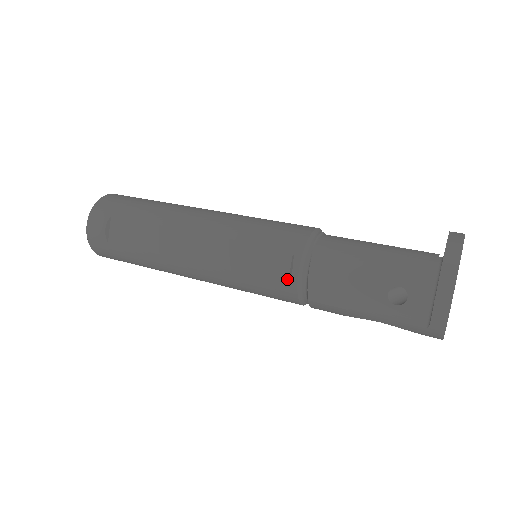
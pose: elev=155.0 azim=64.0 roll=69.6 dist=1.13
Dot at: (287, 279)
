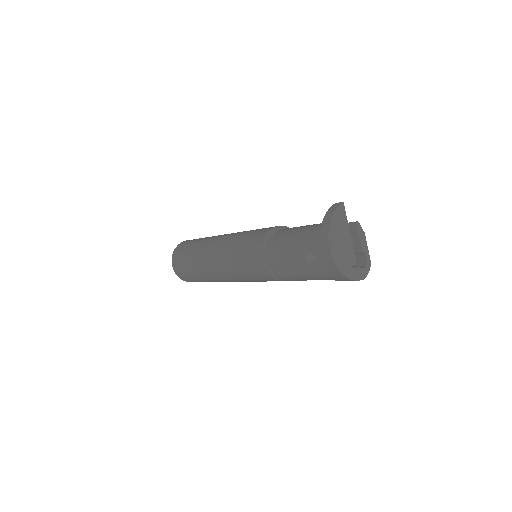
Dot at: (260, 266)
